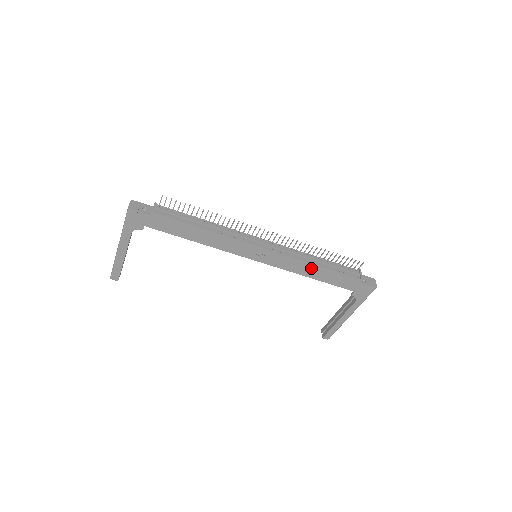
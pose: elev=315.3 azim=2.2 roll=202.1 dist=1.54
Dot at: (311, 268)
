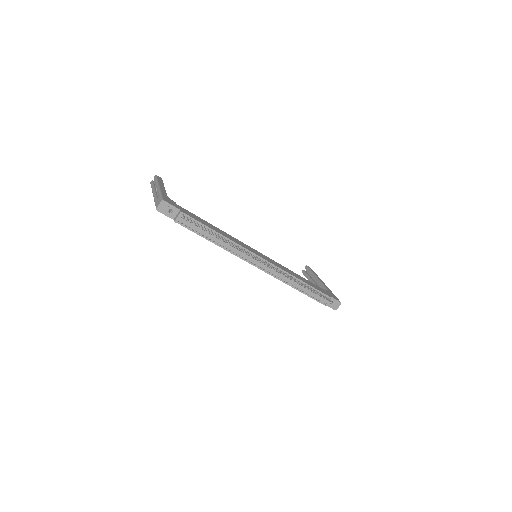
Dot at: occluded
